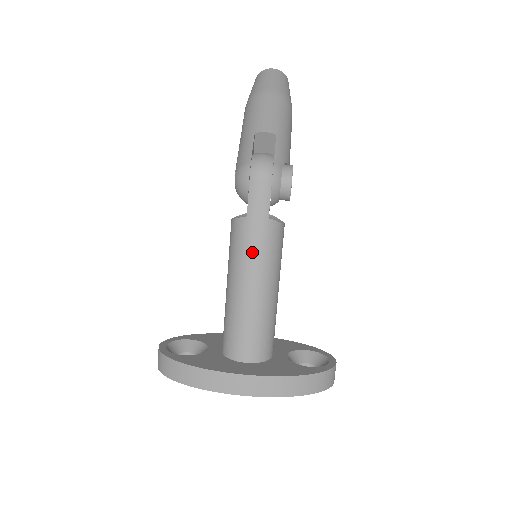
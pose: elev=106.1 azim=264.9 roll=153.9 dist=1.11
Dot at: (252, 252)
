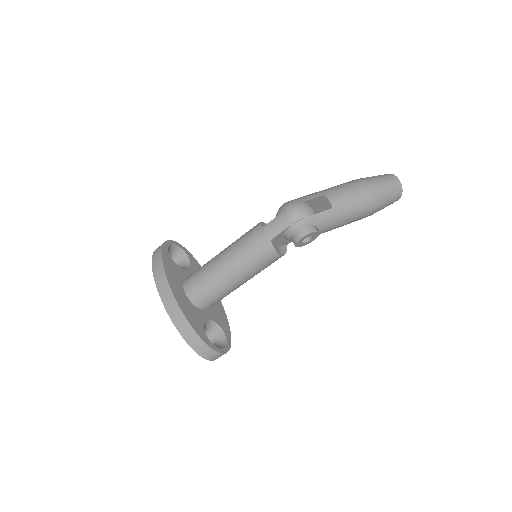
Dot at: (246, 246)
